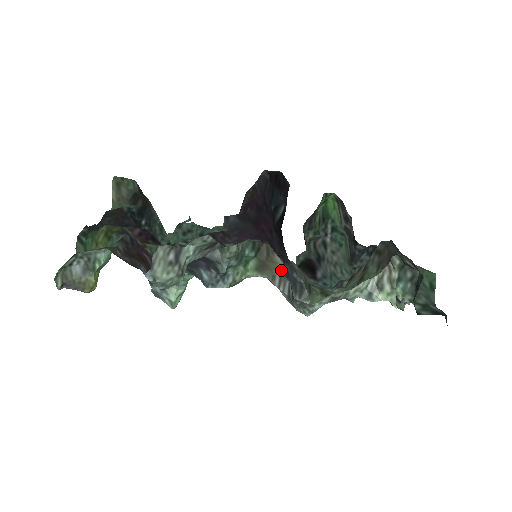
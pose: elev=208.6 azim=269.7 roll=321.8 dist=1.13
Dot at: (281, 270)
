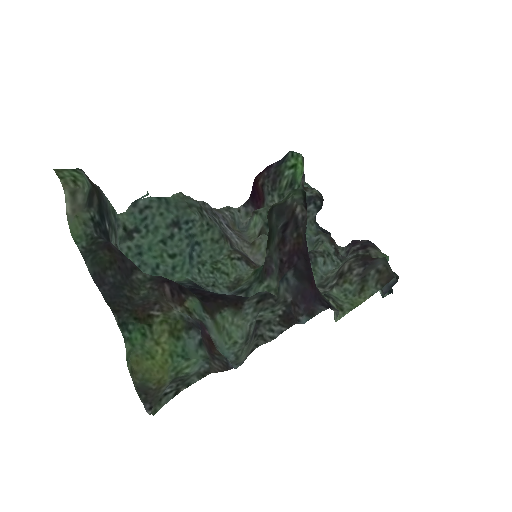
Dot at: occluded
